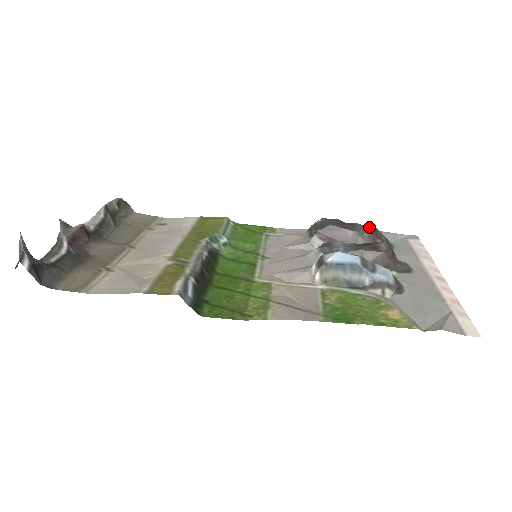
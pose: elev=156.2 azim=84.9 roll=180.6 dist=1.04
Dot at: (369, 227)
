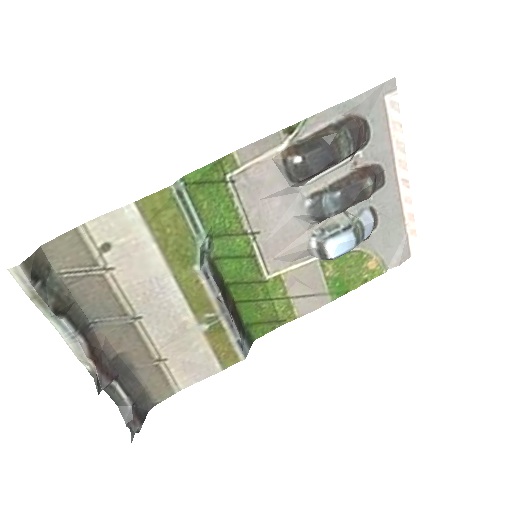
Dot at: (352, 132)
